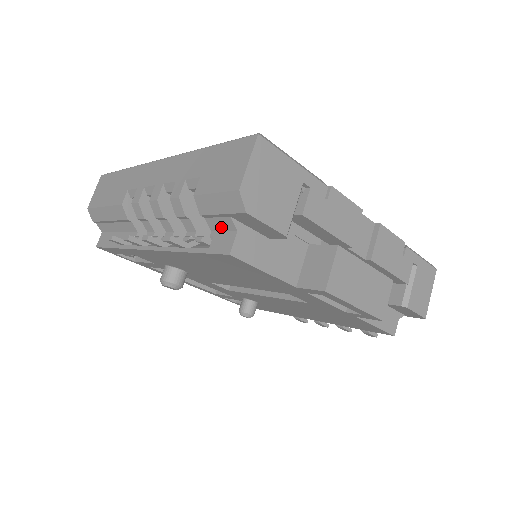
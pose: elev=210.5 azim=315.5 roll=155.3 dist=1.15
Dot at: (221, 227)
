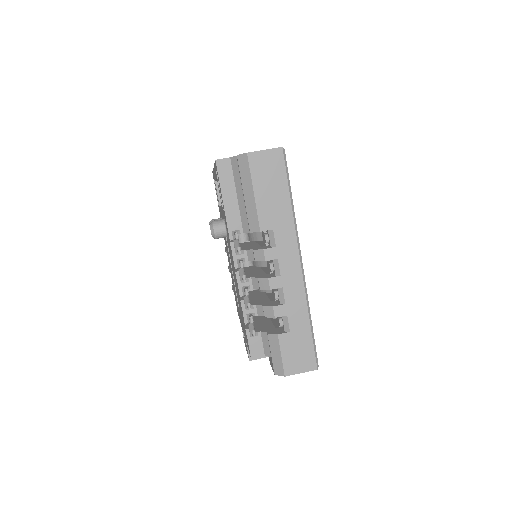
Dot at: (265, 343)
